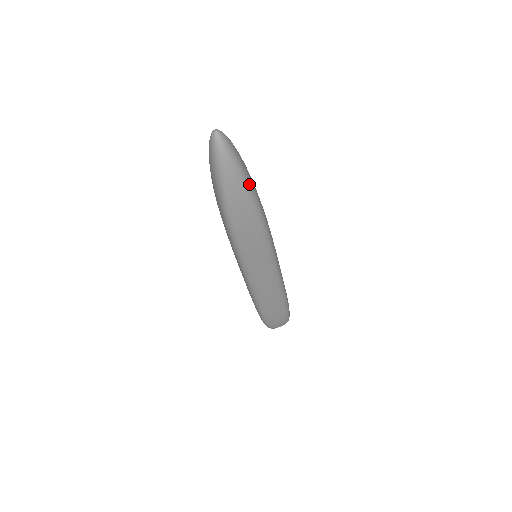
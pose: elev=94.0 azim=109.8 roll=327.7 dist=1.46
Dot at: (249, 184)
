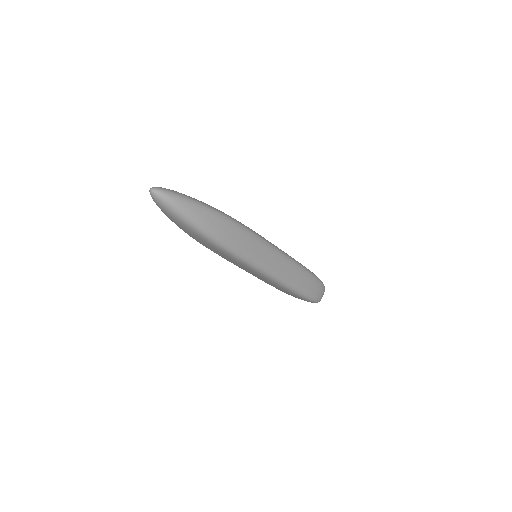
Dot at: (201, 203)
